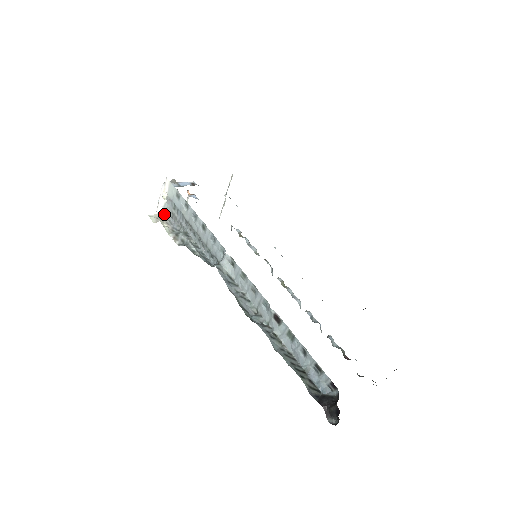
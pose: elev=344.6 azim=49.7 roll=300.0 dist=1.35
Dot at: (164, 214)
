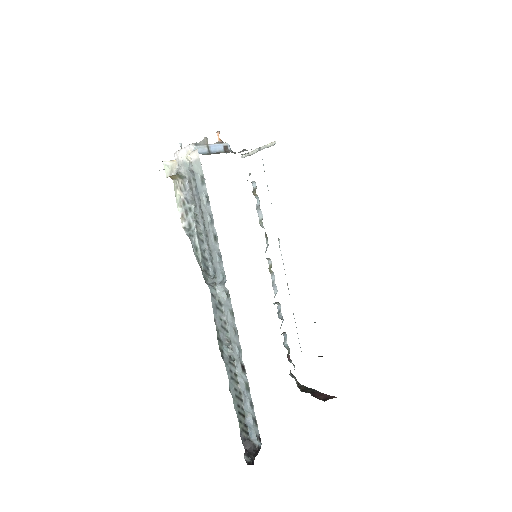
Dot at: (181, 171)
